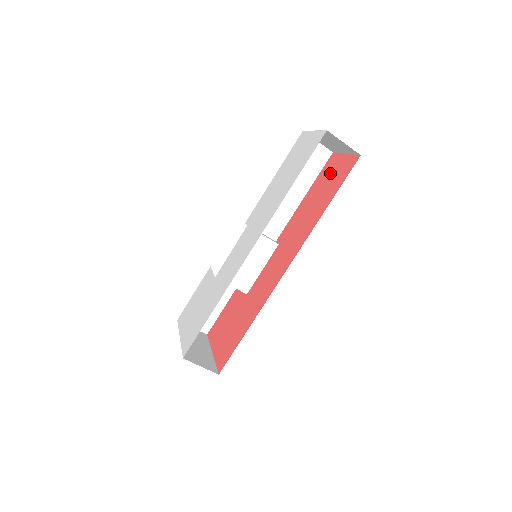
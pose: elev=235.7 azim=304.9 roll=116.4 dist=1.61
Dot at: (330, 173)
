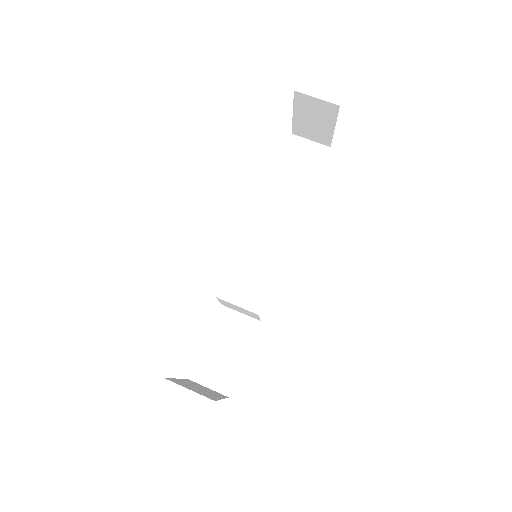
Dot at: occluded
